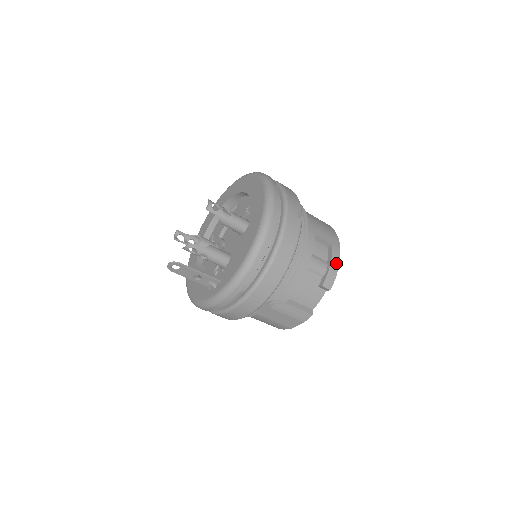
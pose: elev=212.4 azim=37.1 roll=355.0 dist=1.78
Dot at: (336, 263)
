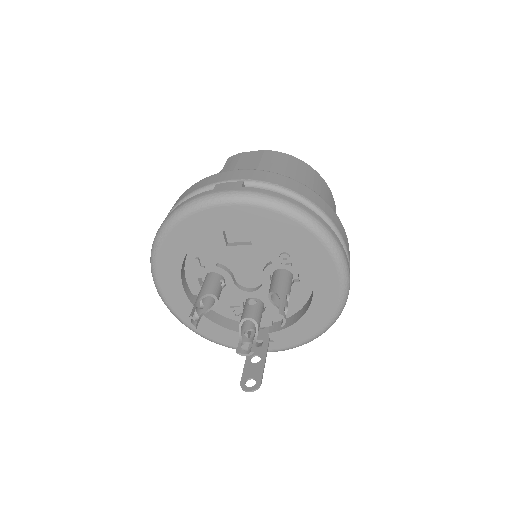
Dot at: occluded
